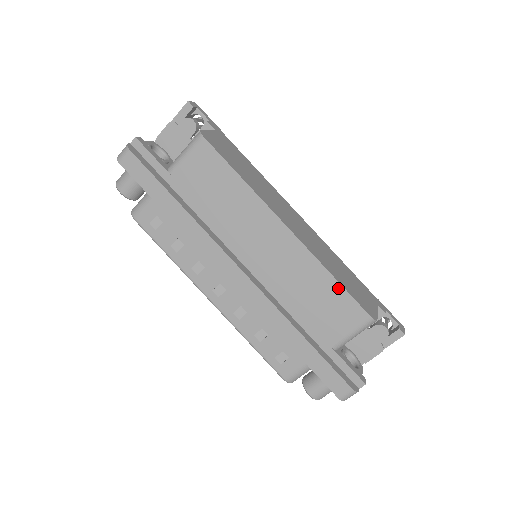
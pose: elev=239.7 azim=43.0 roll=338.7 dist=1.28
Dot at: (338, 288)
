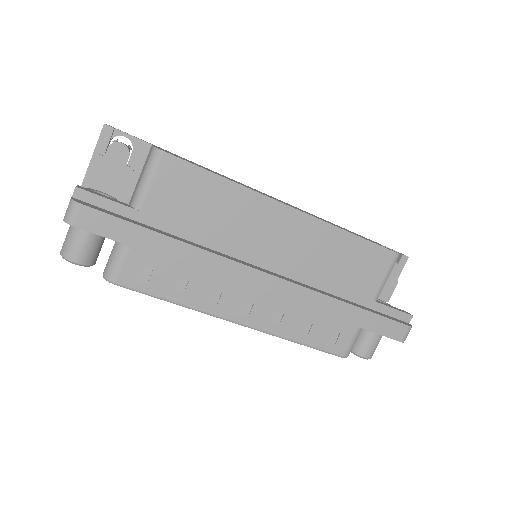
Dot at: (360, 242)
